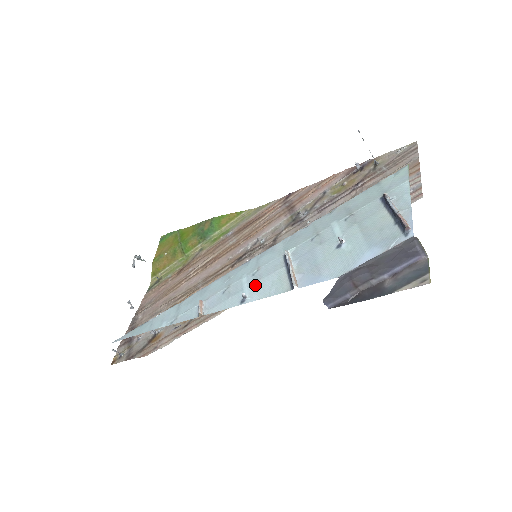
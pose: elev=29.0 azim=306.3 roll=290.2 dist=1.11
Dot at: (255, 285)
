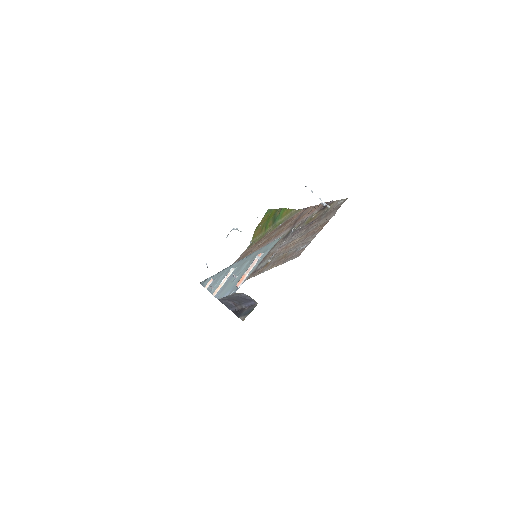
Dot at: (218, 283)
